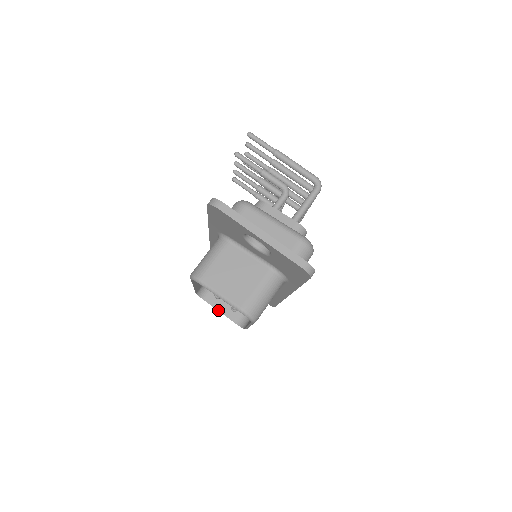
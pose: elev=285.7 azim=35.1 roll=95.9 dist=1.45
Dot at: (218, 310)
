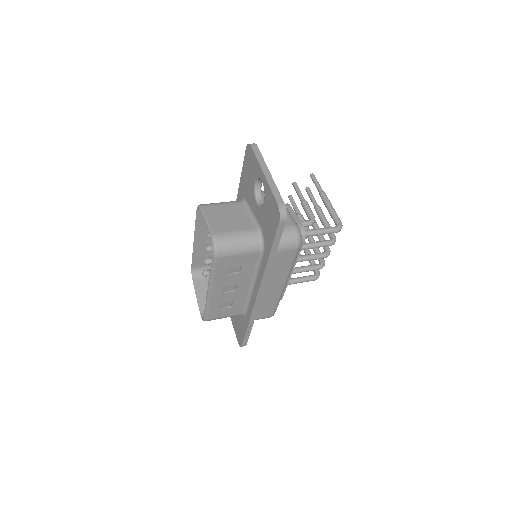
Dot at: (196, 295)
